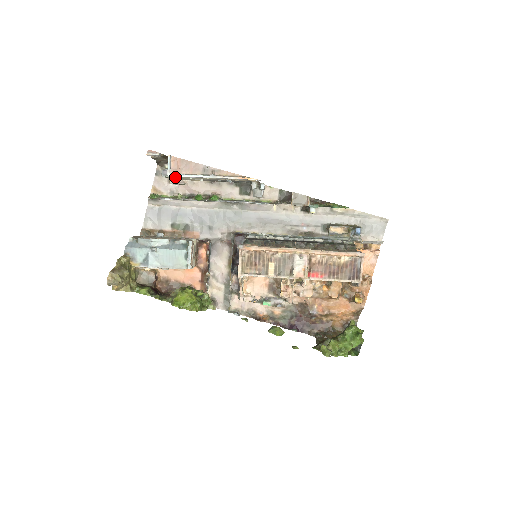
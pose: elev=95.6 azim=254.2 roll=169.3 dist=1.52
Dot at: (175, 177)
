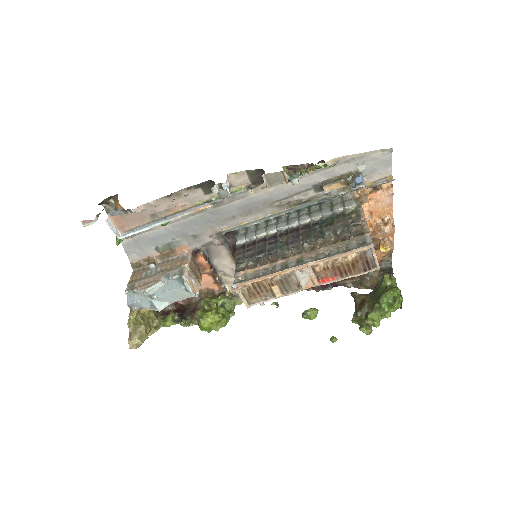
Dot at: occluded
